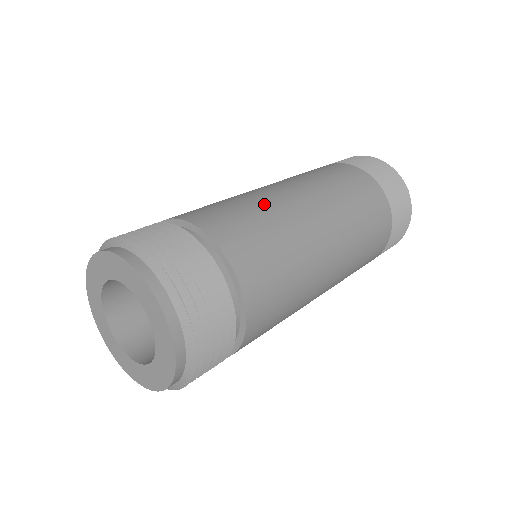
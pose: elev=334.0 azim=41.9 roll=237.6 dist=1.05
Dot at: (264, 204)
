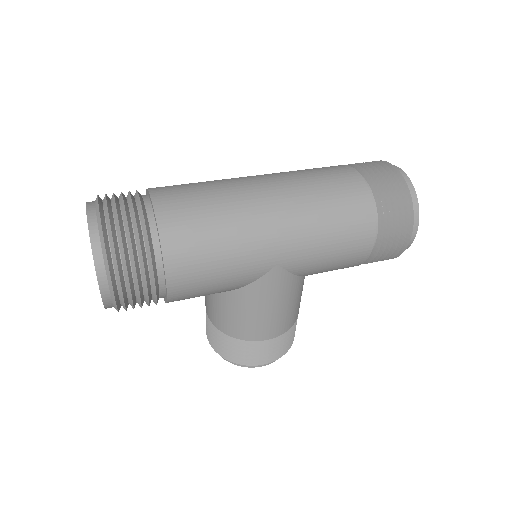
Dot at: occluded
